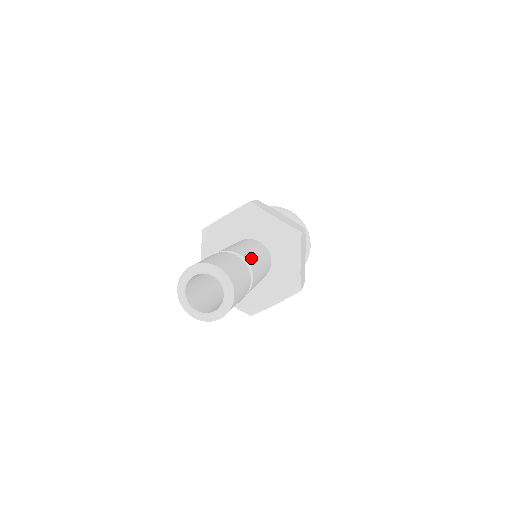
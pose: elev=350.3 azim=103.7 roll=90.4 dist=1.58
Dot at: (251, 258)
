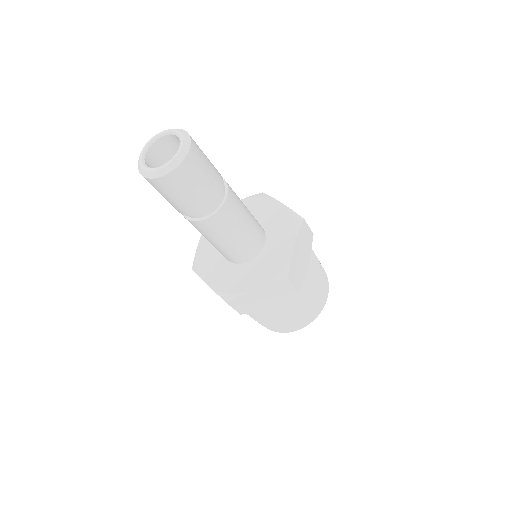
Dot at: (234, 192)
